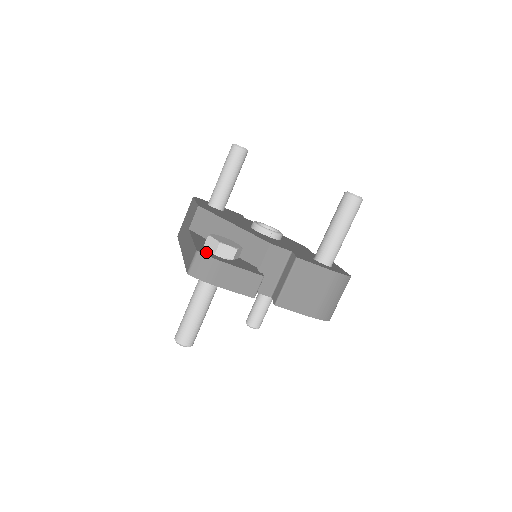
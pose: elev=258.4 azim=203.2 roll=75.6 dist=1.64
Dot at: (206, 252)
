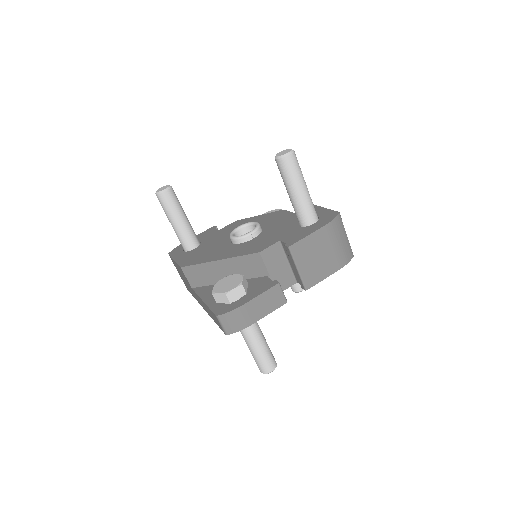
Dot at: (223, 308)
